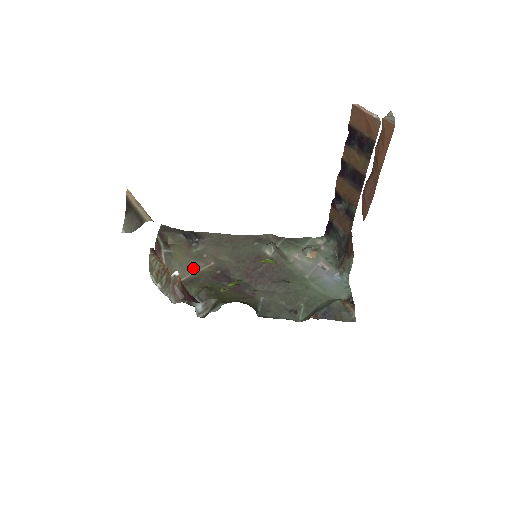
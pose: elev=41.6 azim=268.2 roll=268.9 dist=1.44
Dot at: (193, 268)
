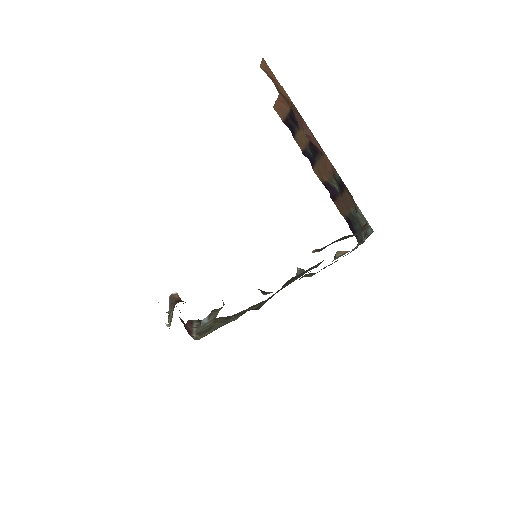
Dot at: occluded
